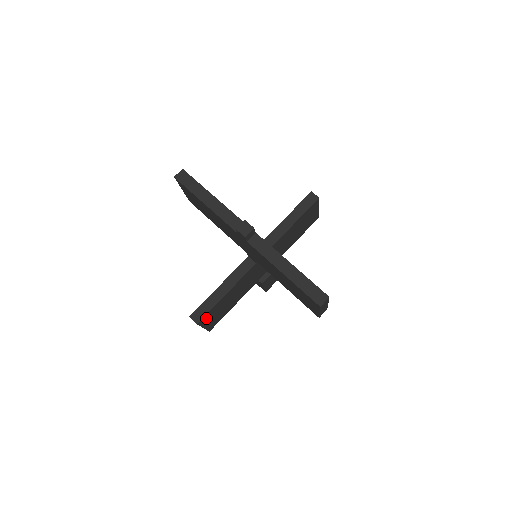
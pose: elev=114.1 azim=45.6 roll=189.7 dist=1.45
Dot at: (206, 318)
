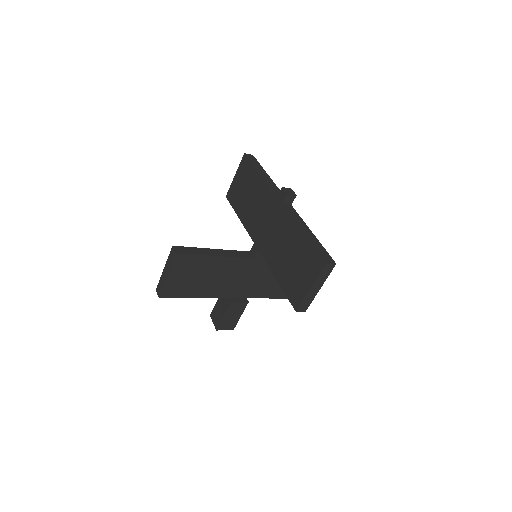
Dot at: (182, 262)
